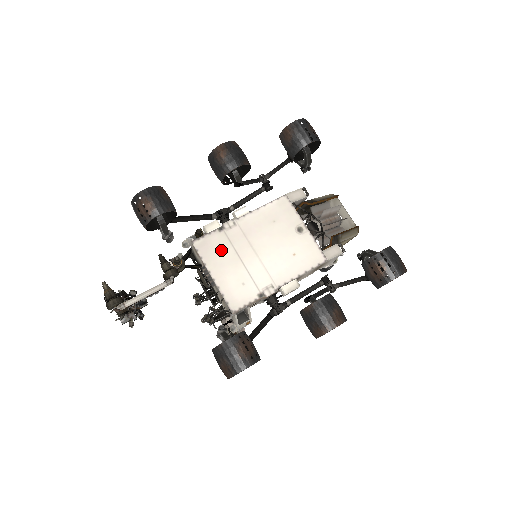
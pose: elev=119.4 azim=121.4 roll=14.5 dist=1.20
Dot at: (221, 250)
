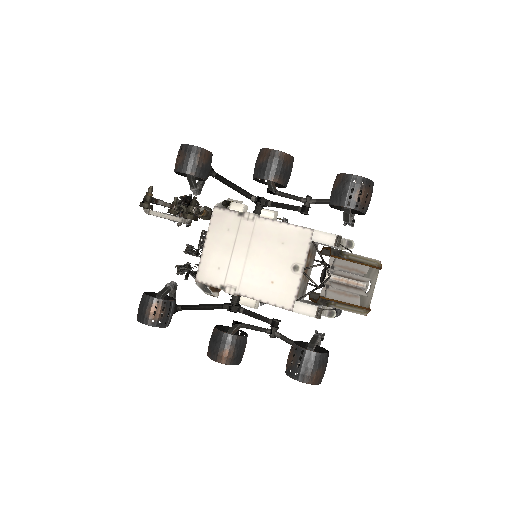
Dot at: (227, 230)
